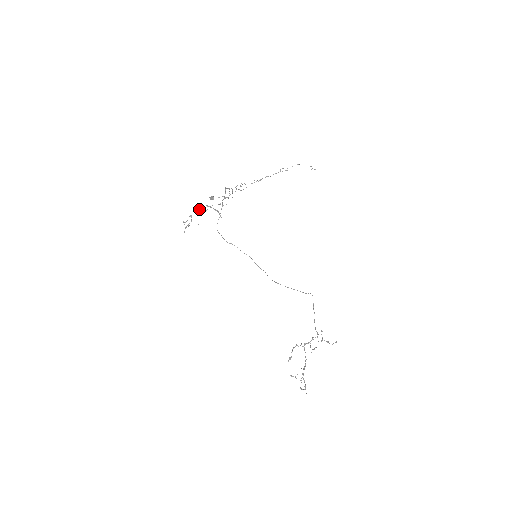
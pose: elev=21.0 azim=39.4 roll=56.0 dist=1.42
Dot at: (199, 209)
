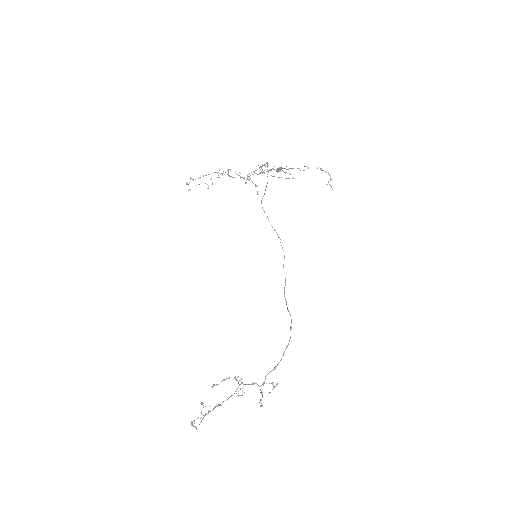
Dot at: occluded
